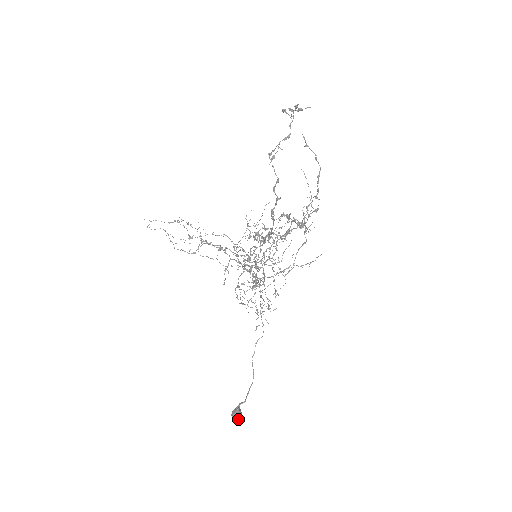
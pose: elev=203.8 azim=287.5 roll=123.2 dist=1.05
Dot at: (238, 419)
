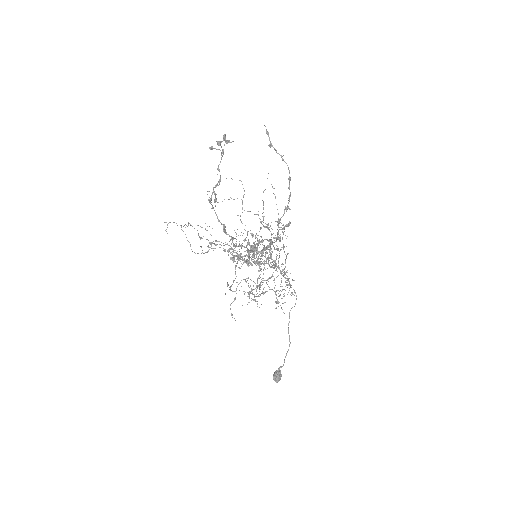
Dot at: (277, 382)
